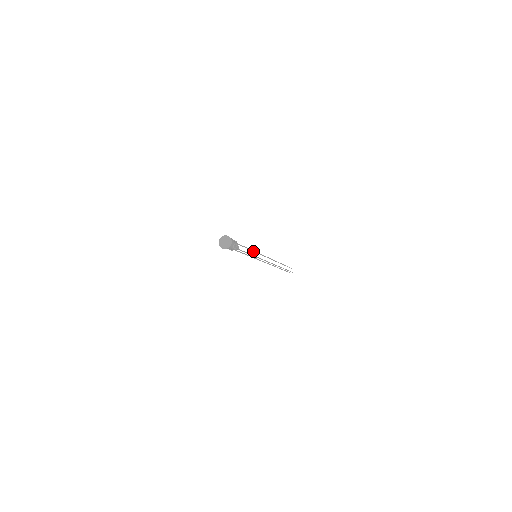
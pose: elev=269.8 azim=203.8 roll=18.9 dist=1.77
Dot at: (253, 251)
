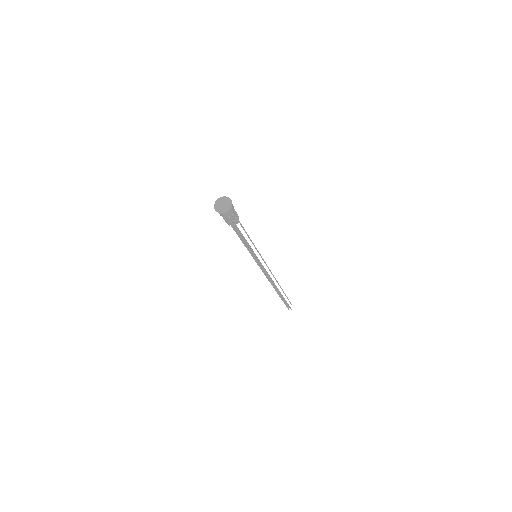
Dot at: (254, 246)
